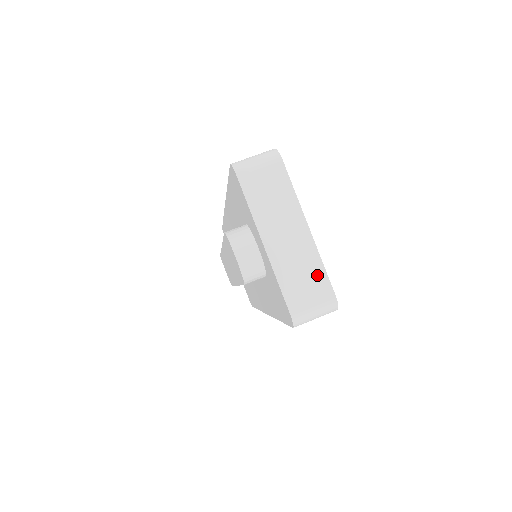
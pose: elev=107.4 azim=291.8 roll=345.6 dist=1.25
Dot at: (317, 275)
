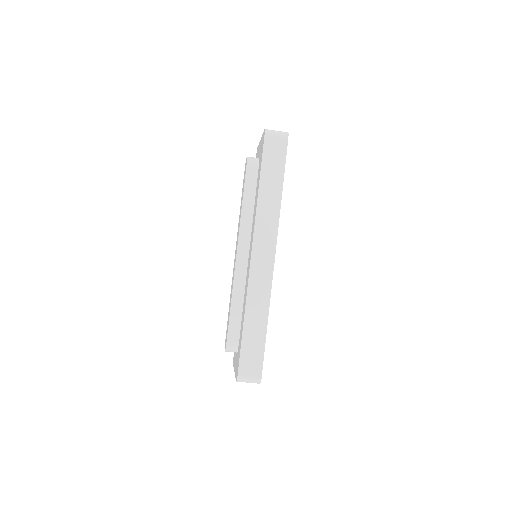
Dot at: occluded
